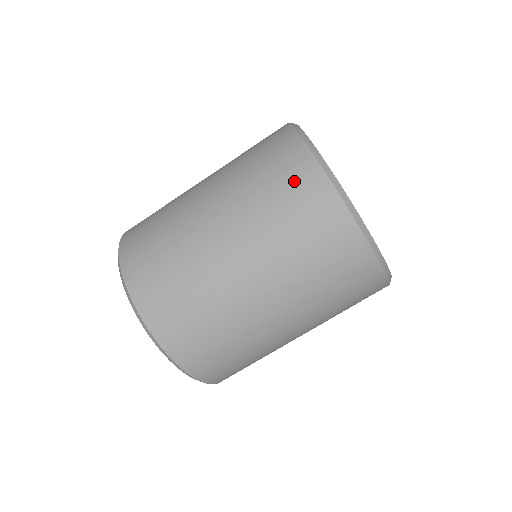
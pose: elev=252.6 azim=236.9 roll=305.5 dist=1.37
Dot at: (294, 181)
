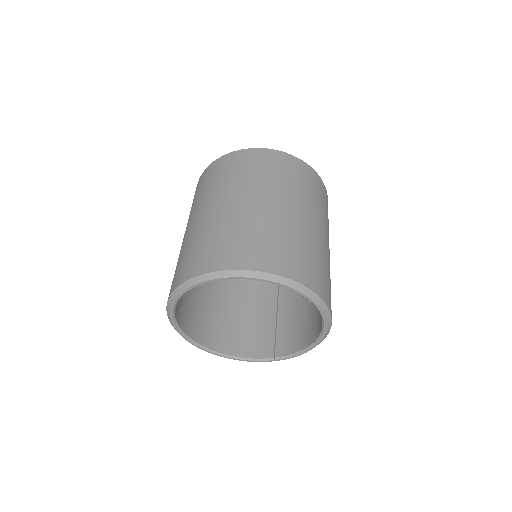
Dot at: (231, 163)
